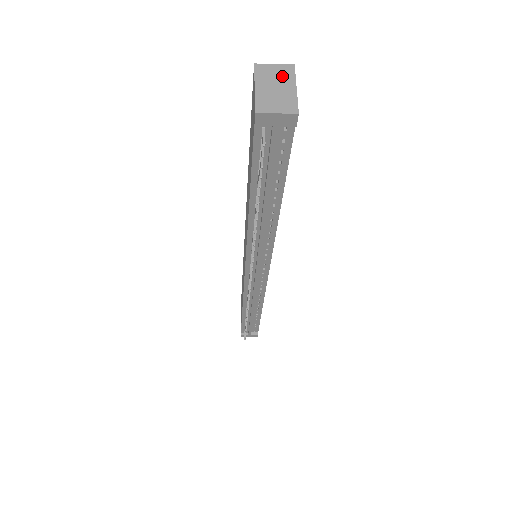
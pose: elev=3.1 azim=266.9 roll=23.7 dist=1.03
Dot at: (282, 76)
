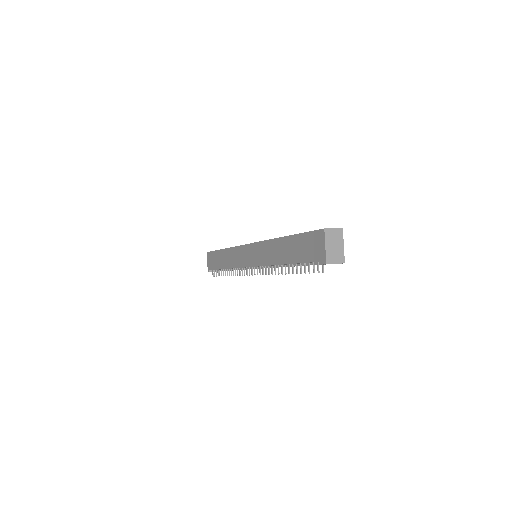
Dot at: (337, 237)
